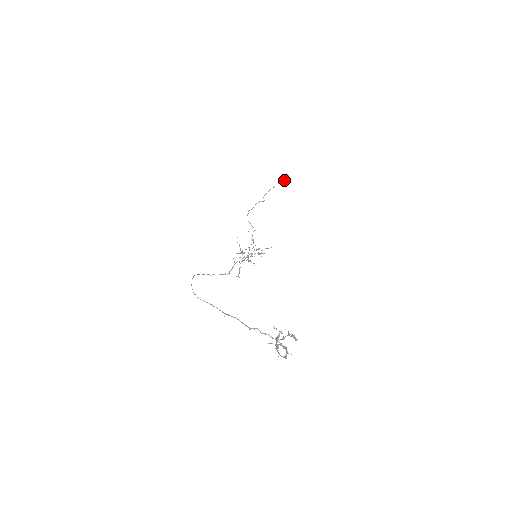
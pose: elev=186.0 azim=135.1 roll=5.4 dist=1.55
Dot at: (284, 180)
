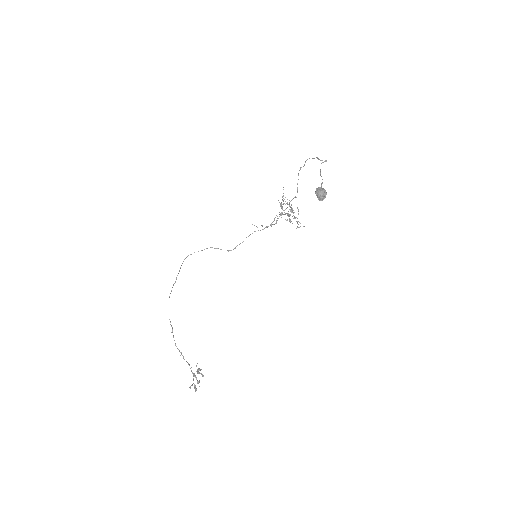
Dot at: (317, 196)
